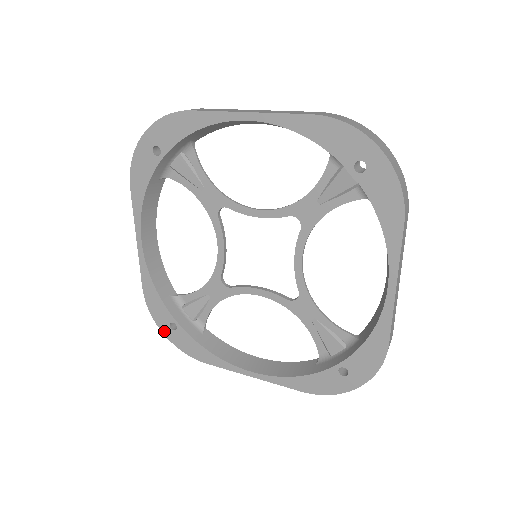
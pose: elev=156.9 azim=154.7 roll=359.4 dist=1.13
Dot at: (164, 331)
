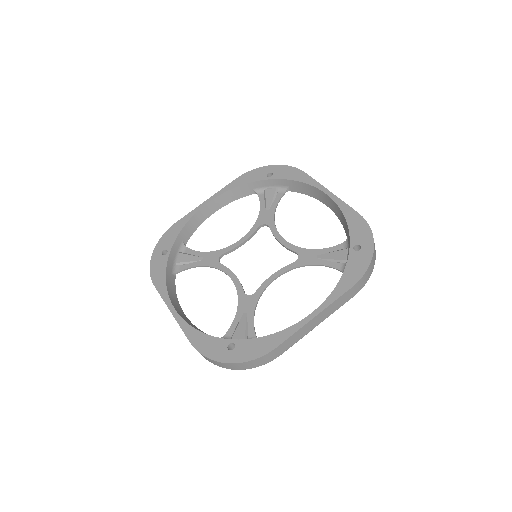
Dot at: (155, 251)
